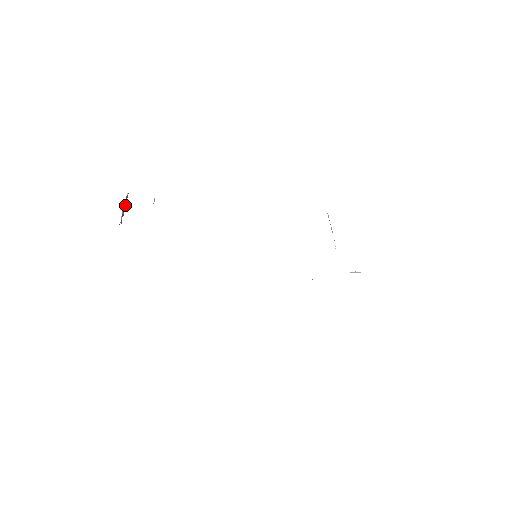
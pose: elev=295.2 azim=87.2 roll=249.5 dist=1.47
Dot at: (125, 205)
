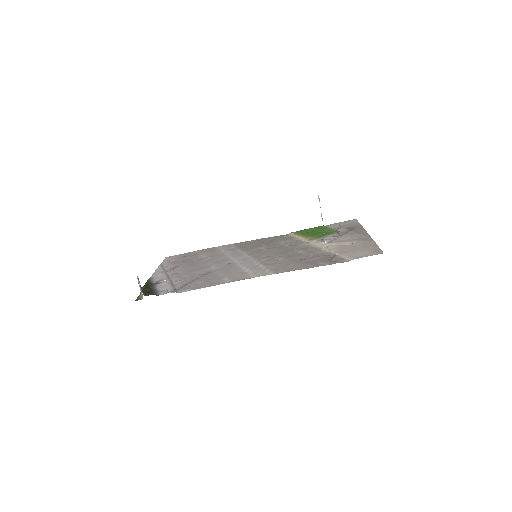
Dot at: (138, 280)
